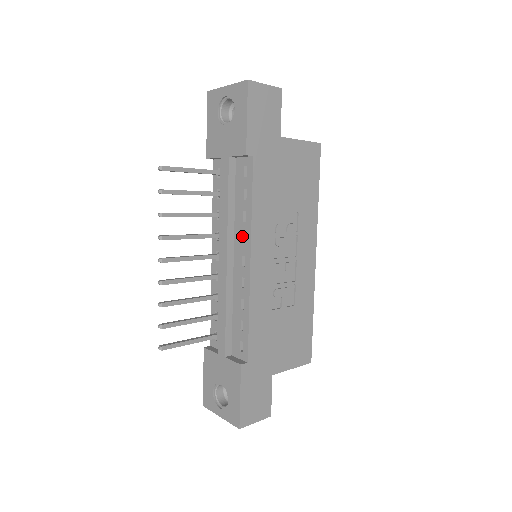
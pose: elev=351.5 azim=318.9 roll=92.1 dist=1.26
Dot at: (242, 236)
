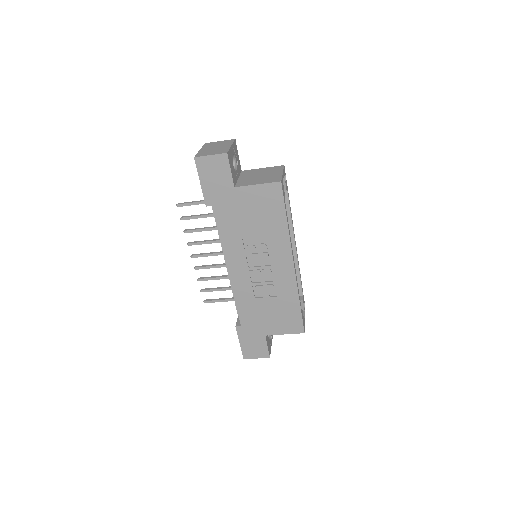
Dot at: occluded
